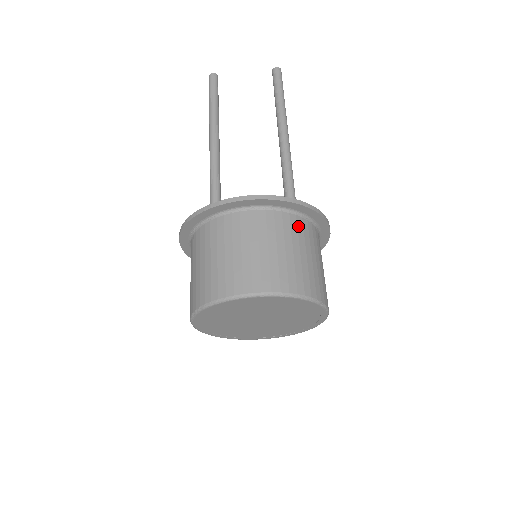
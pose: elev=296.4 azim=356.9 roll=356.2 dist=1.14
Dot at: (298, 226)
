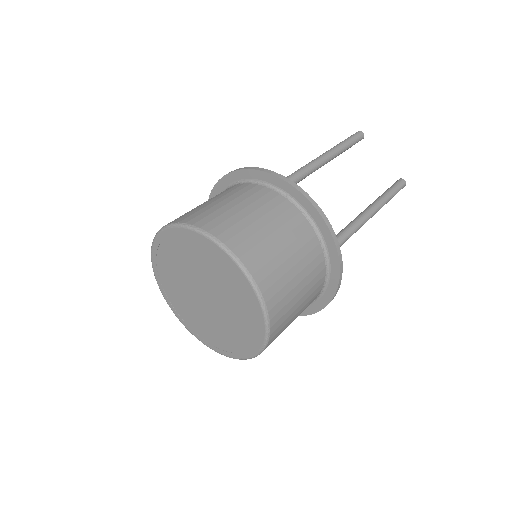
Dot at: (318, 267)
